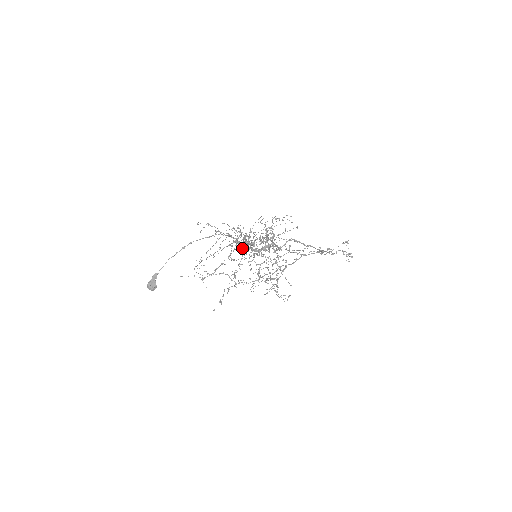
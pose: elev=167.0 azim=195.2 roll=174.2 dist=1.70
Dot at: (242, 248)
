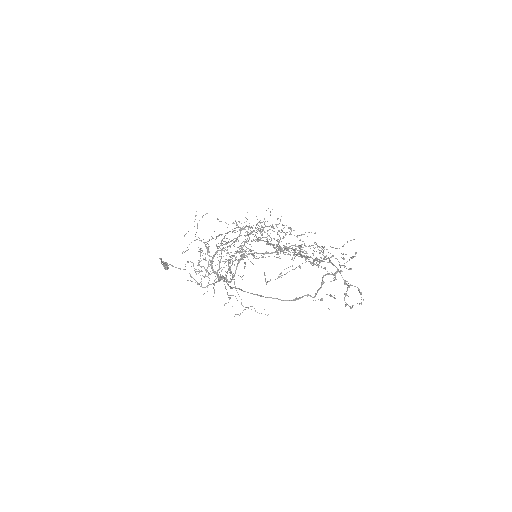
Dot at: (194, 279)
